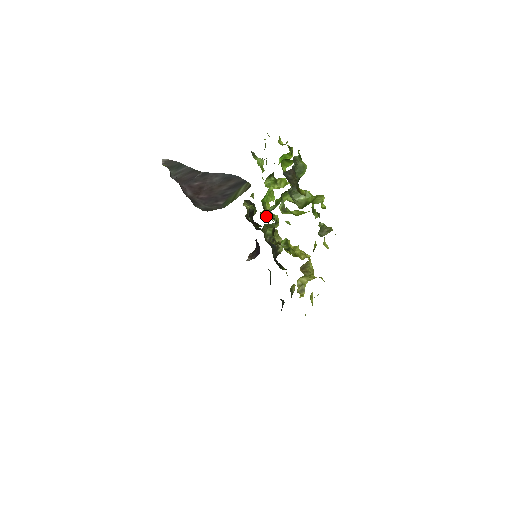
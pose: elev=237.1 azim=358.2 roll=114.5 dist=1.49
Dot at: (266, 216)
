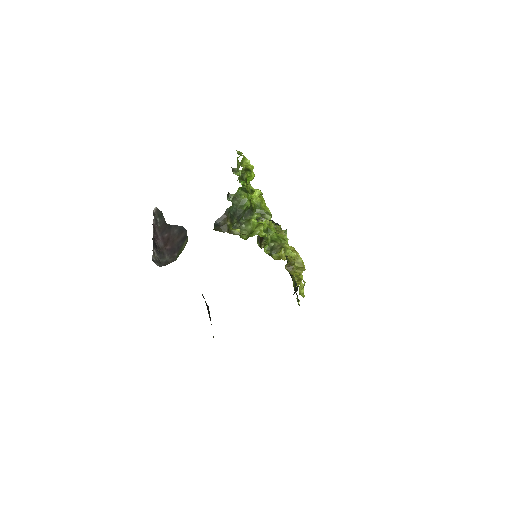
Dot at: (261, 219)
